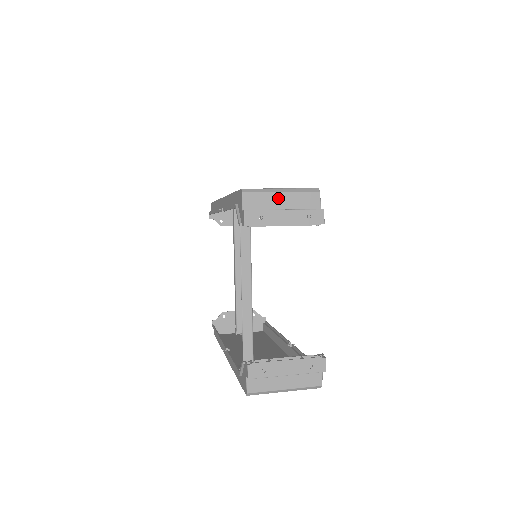
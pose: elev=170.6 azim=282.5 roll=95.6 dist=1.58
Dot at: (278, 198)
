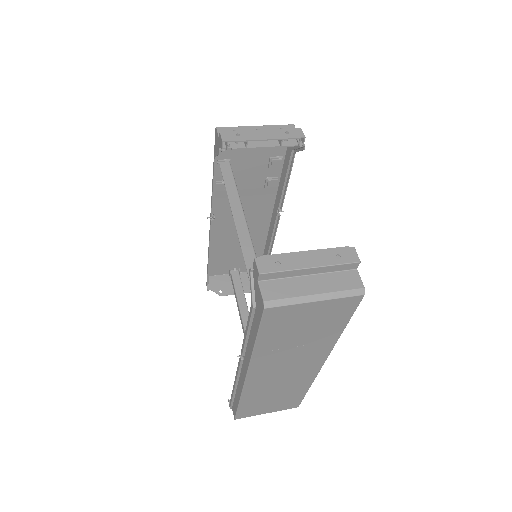
Dot at: occluded
